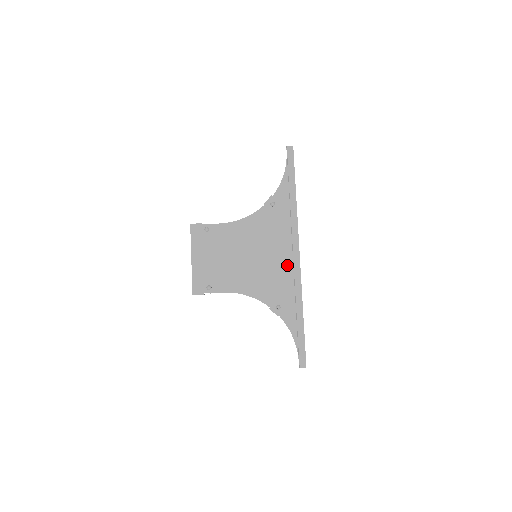
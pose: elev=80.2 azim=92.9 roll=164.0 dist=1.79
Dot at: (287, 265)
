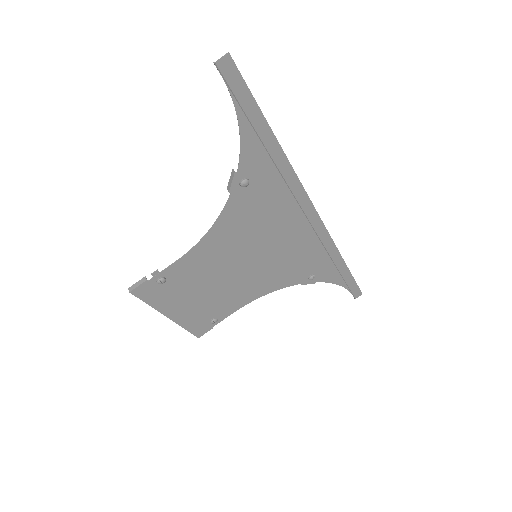
Dot at: (305, 236)
